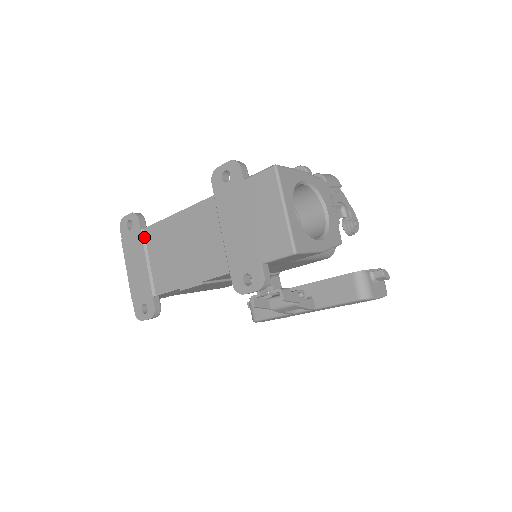
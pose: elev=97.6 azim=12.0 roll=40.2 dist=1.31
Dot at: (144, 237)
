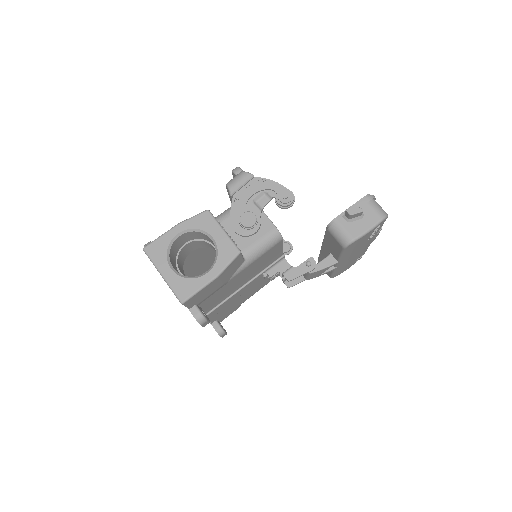
Dot at: occluded
